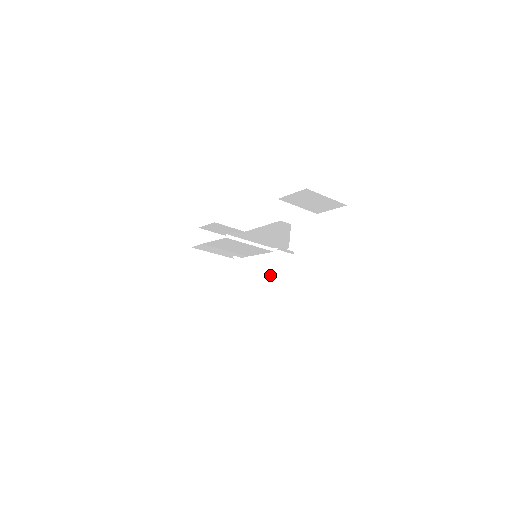
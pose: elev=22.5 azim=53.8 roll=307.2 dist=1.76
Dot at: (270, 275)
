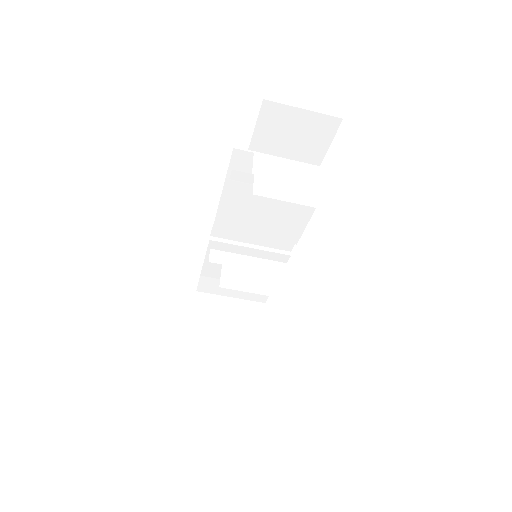
Dot at: (269, 265)
